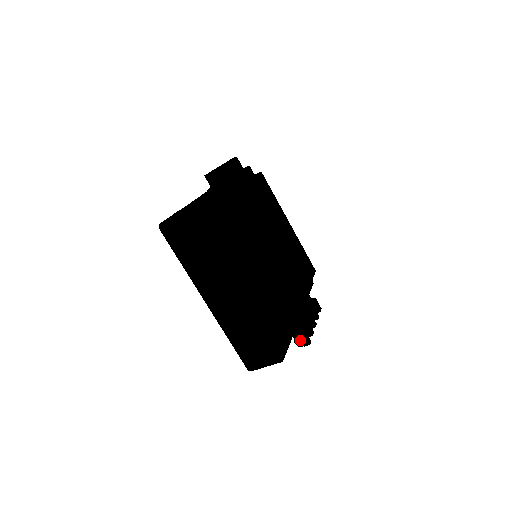
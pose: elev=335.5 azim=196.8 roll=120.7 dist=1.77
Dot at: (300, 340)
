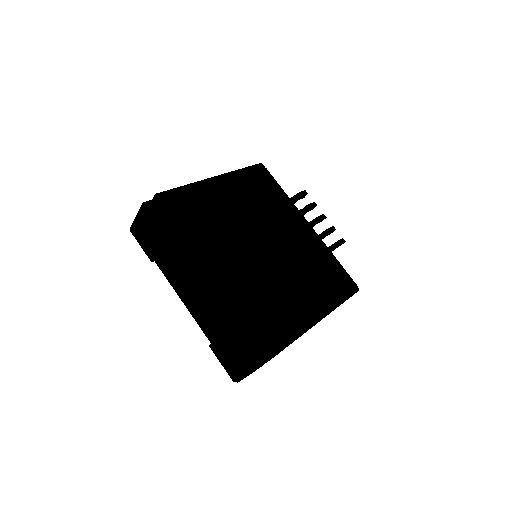
Dot at: occluded
